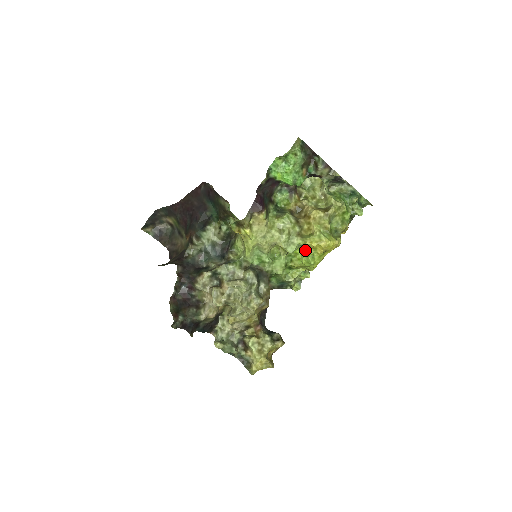
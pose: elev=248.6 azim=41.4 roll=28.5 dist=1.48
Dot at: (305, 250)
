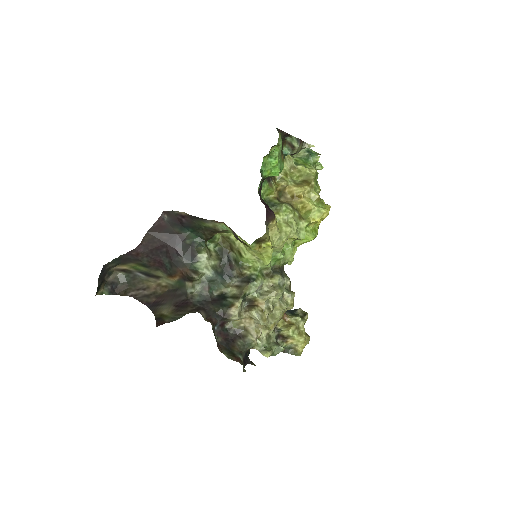
Dot at: (307, 228)
